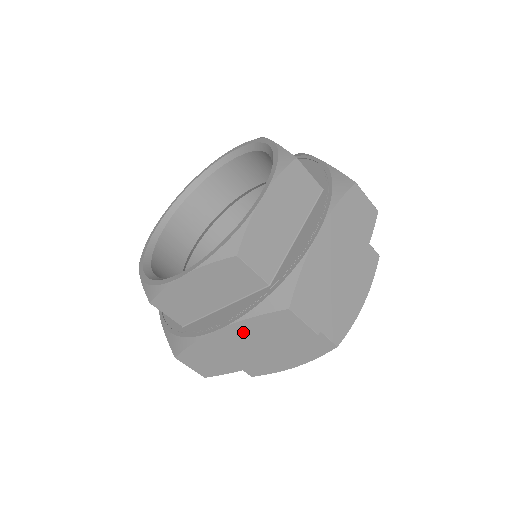
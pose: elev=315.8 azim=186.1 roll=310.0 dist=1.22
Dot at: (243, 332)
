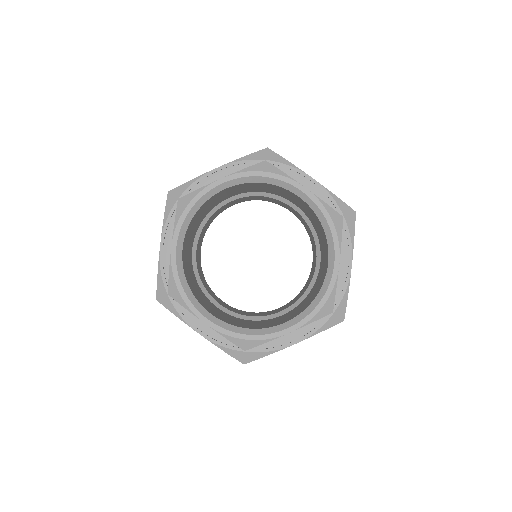
Dot at: occluded
